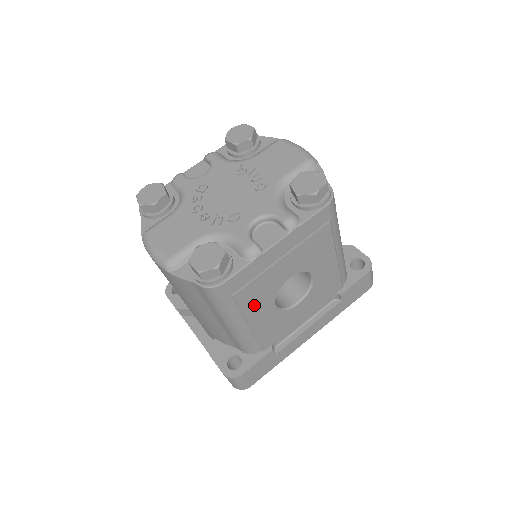
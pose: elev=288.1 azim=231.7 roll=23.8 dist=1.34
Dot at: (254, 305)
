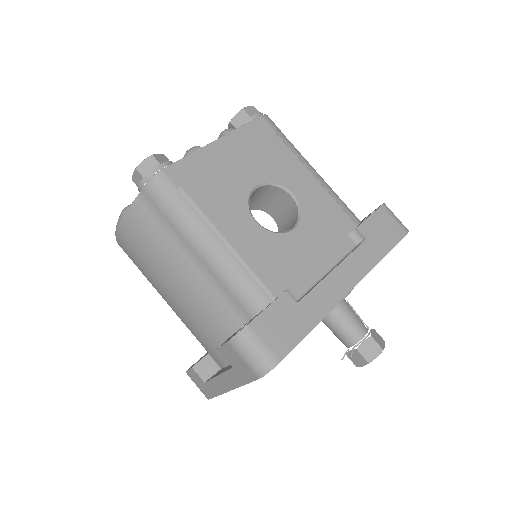
Dot at: (219, 210)
